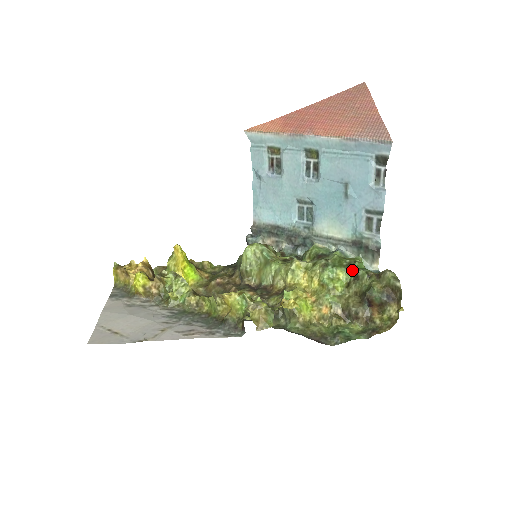
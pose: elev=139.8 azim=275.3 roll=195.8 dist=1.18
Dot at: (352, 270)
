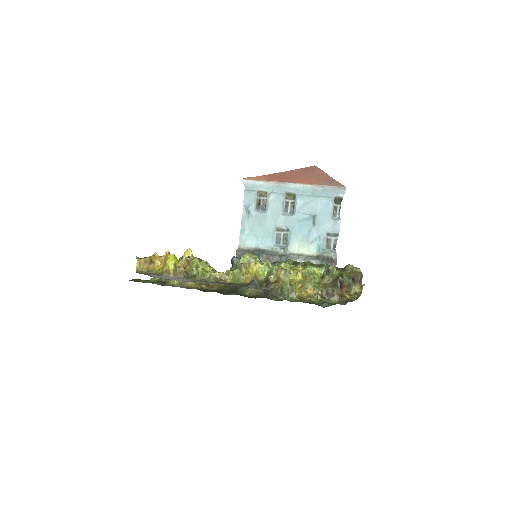
Dot at: (324, 267)
